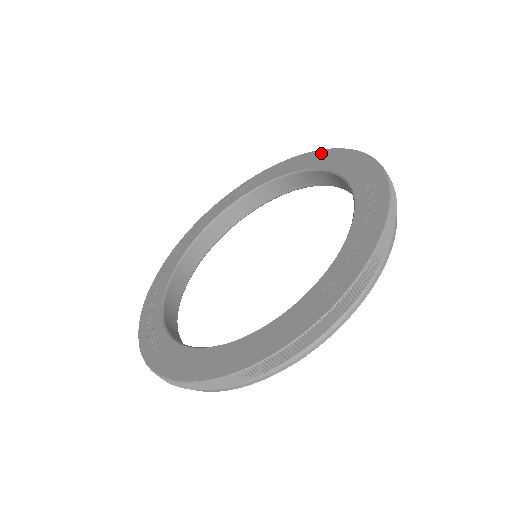
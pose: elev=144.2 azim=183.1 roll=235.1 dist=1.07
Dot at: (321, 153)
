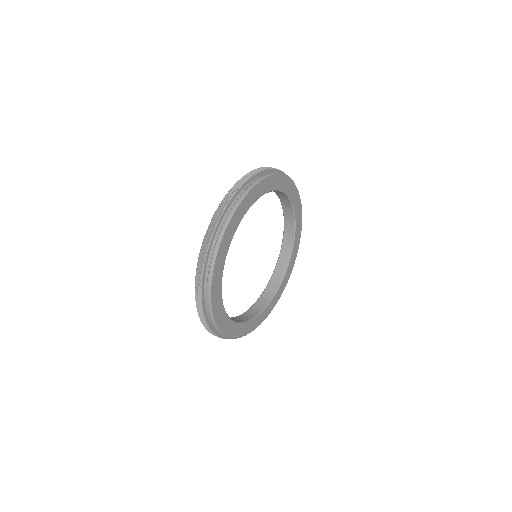
Dot at: occluded
